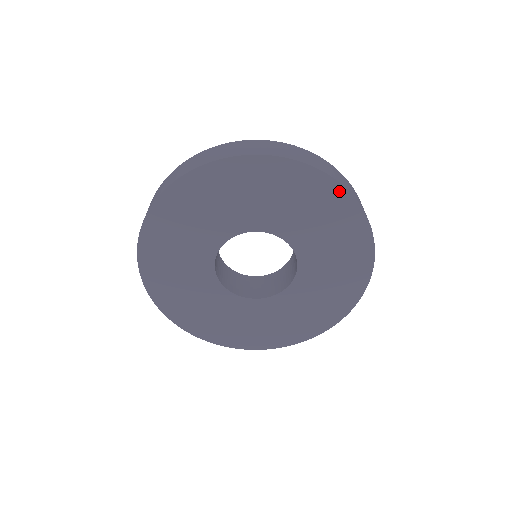
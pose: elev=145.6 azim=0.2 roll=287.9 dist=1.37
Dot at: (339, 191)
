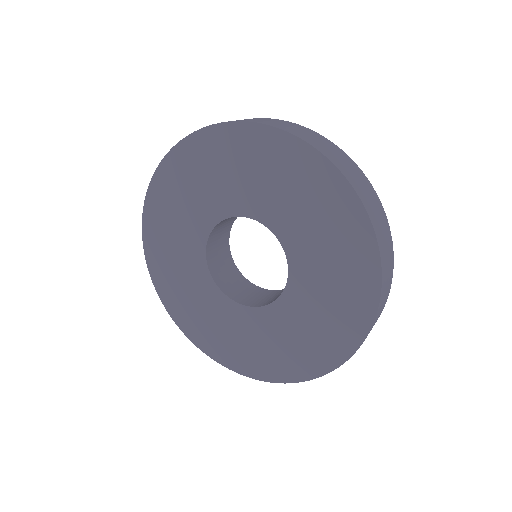
Dot at: (334, 176)
